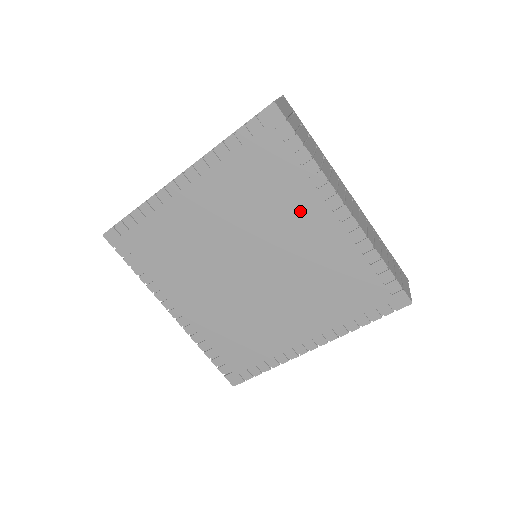
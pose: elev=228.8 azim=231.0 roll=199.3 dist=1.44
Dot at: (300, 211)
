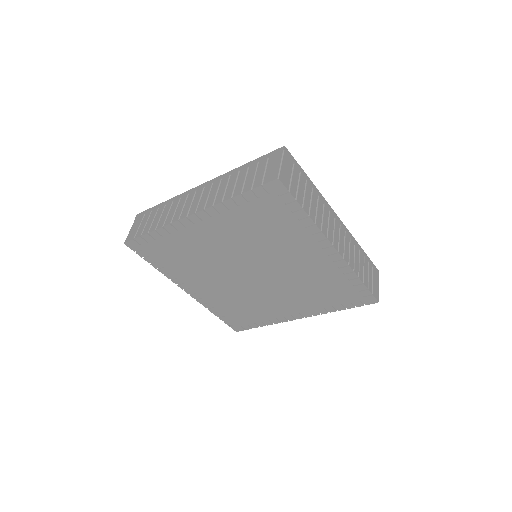
Dot at: (296, 246)
